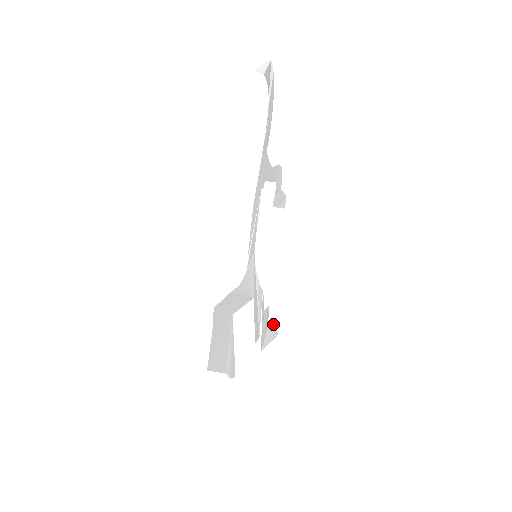
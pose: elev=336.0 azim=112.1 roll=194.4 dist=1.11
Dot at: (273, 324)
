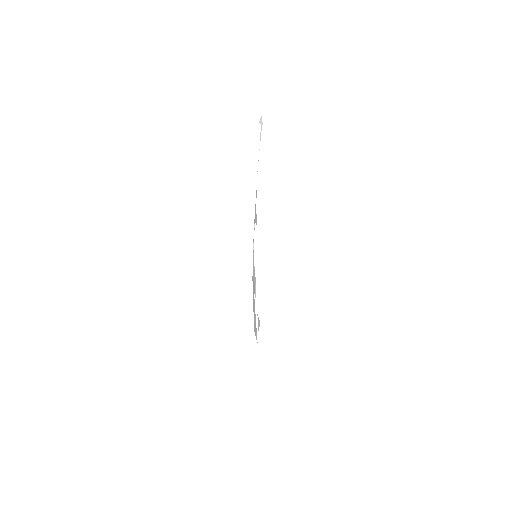
Dot at: (257, 314)
